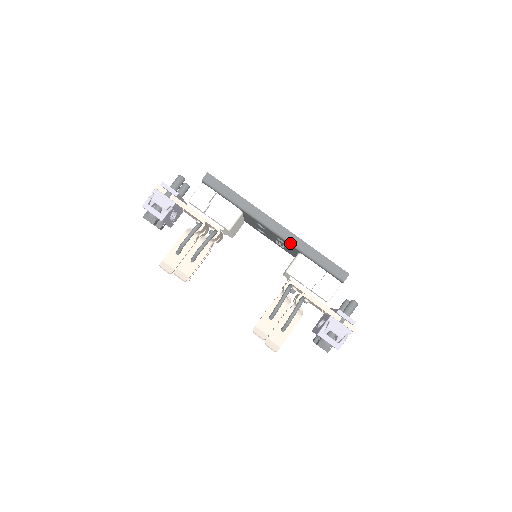
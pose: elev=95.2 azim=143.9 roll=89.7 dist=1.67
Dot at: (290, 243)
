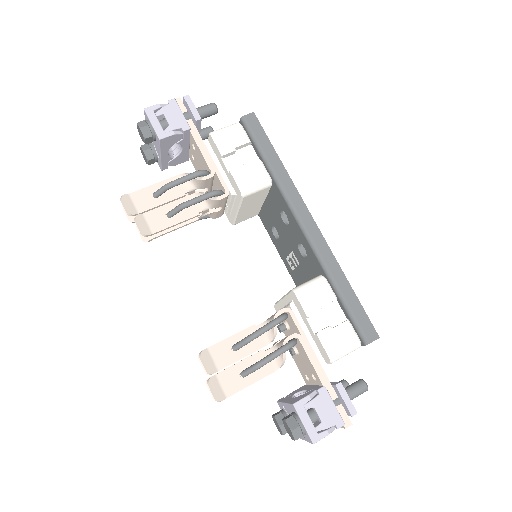
Dot at: (317, 254)
